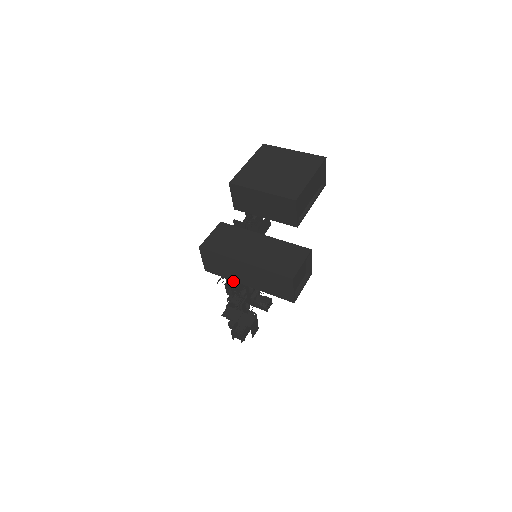
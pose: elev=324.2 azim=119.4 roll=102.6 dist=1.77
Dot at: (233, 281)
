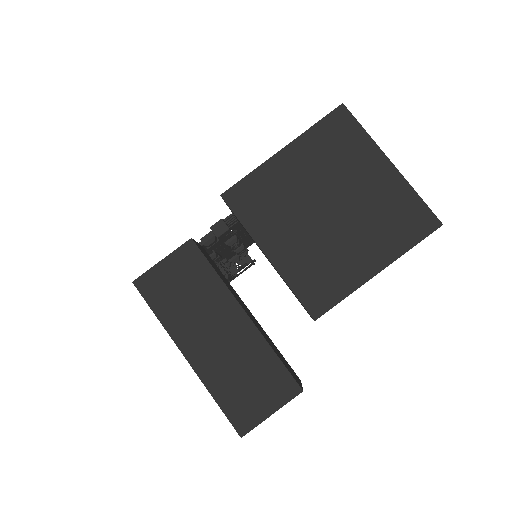
Dot at: (217, 257)
